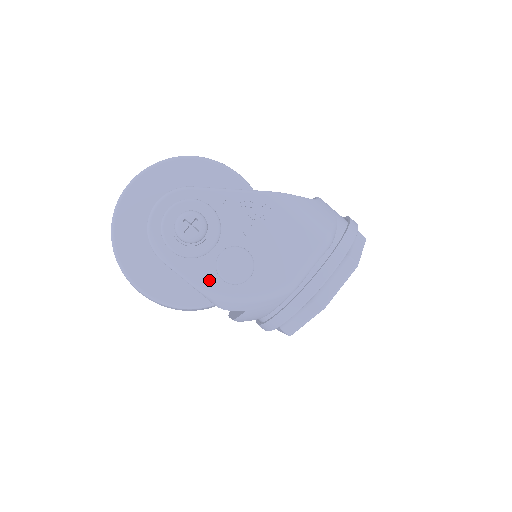
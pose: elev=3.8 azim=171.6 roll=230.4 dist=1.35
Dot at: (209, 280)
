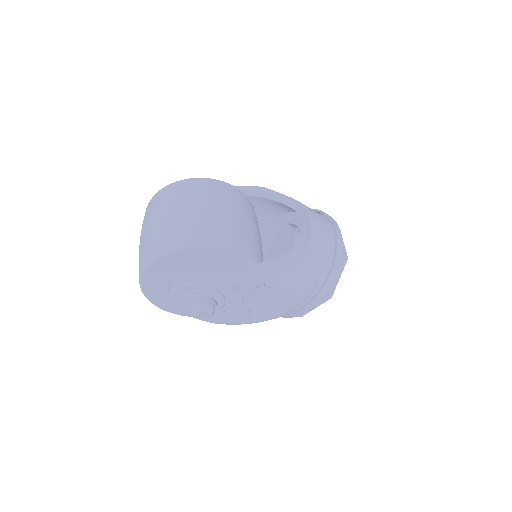
Dot at: (218, 320)
